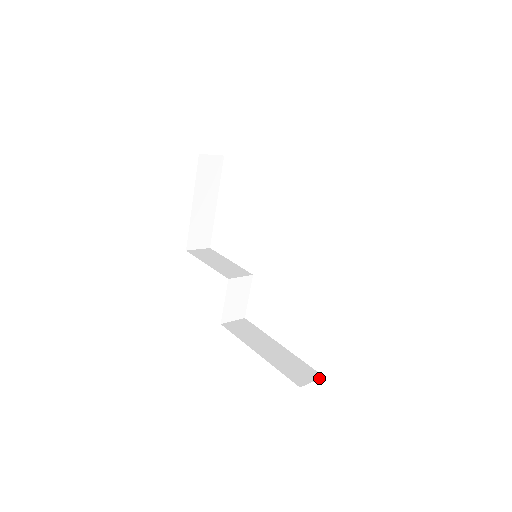
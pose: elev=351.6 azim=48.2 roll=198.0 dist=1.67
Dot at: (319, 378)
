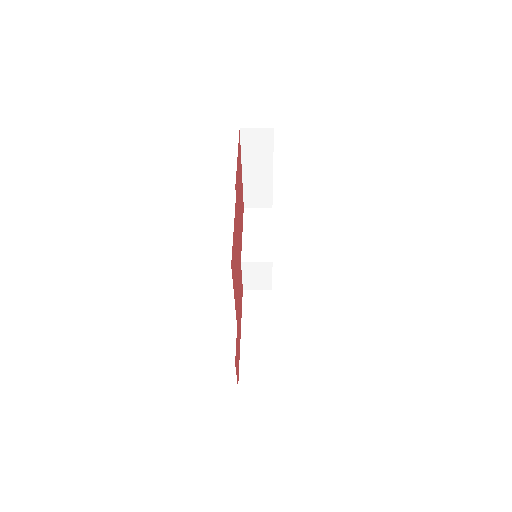
Dot at: (265, 388)
